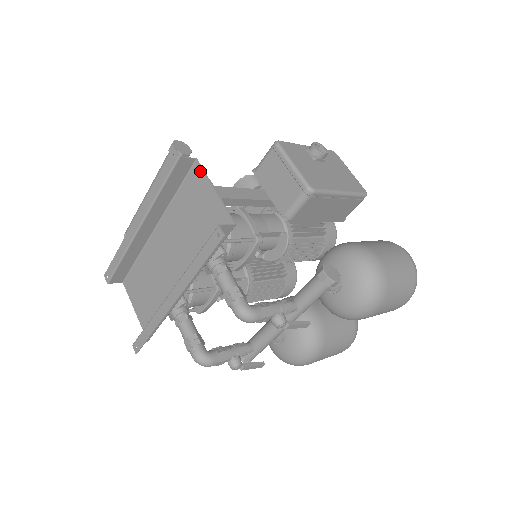
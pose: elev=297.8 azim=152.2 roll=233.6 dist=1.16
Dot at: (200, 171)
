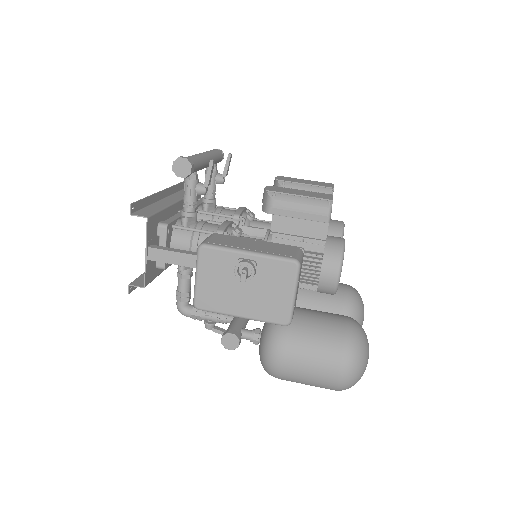
Dot at: (147, 228)
